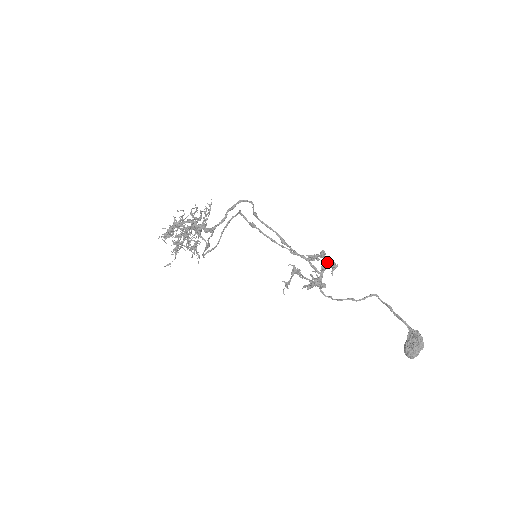
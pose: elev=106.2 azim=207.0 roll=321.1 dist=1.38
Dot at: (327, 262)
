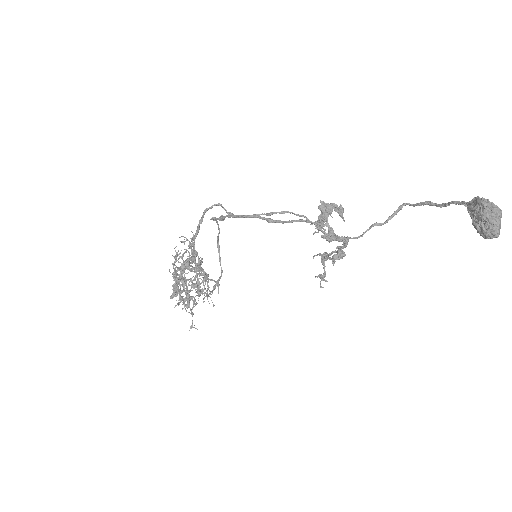
Dot at: (322, 206)
